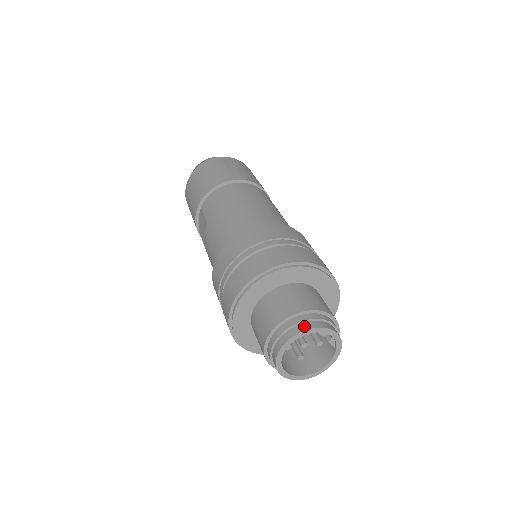
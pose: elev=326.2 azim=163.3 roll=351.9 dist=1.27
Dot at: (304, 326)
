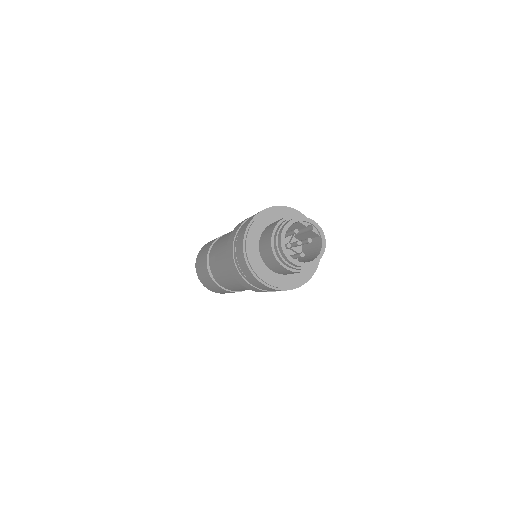
Dot at: (289, 220)
